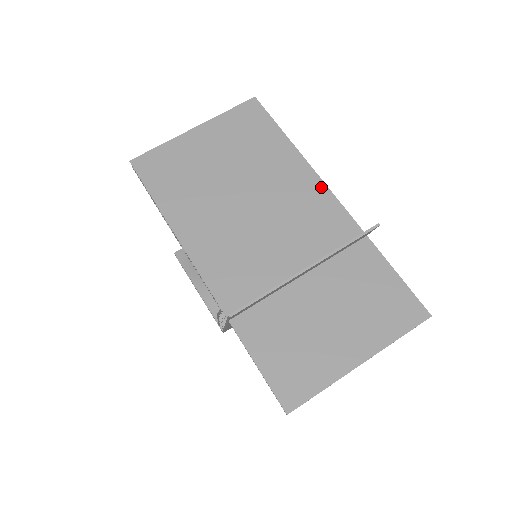
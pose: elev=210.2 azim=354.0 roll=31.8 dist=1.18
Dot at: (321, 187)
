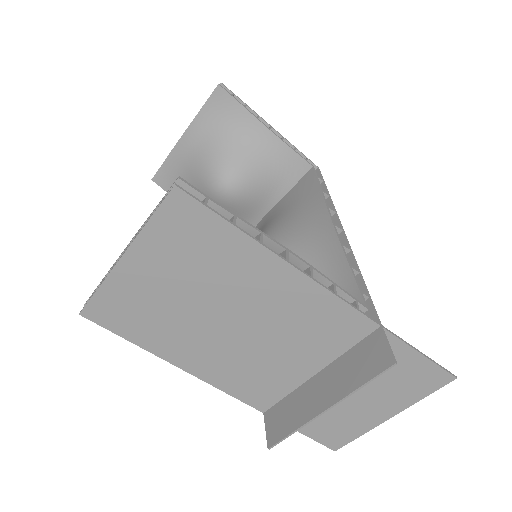
Dot at: (317, 290)
